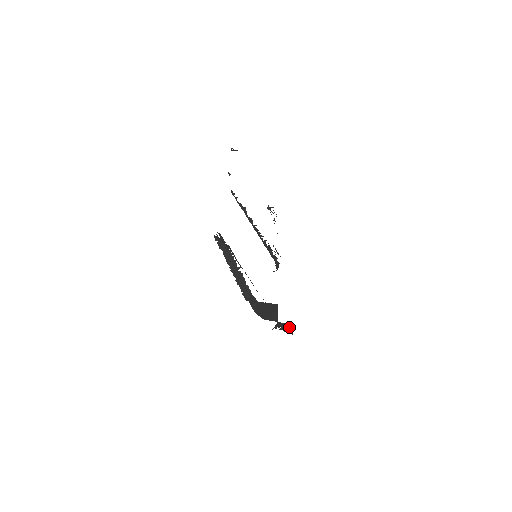
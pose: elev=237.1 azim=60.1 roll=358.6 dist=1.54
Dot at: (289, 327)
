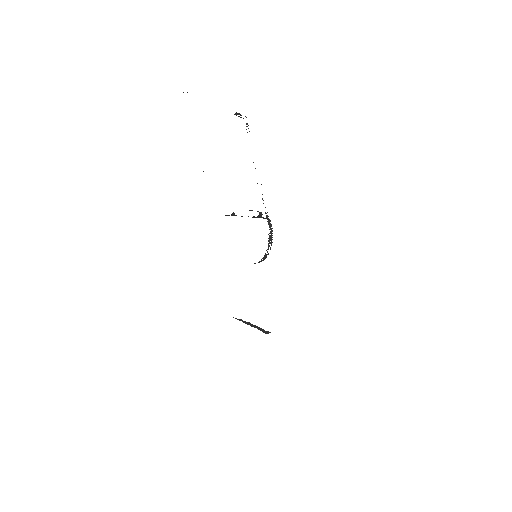
Dot at: occluded
